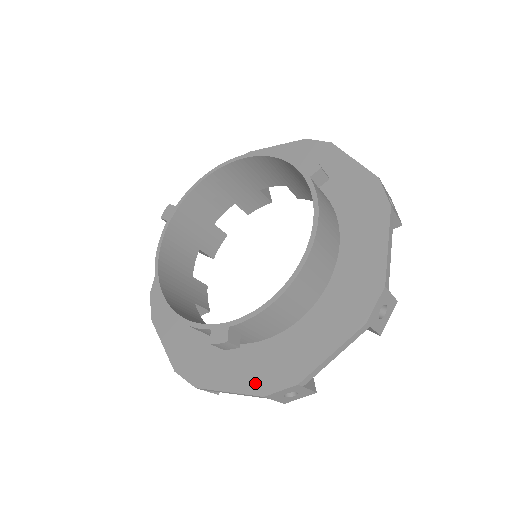
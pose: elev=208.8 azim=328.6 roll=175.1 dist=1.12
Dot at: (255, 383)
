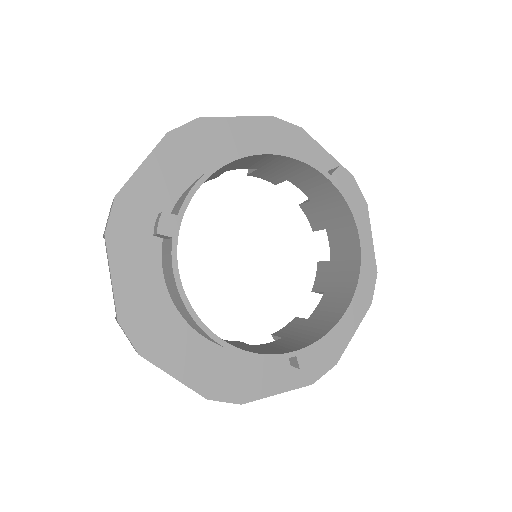
Dot at: (301, 377)
